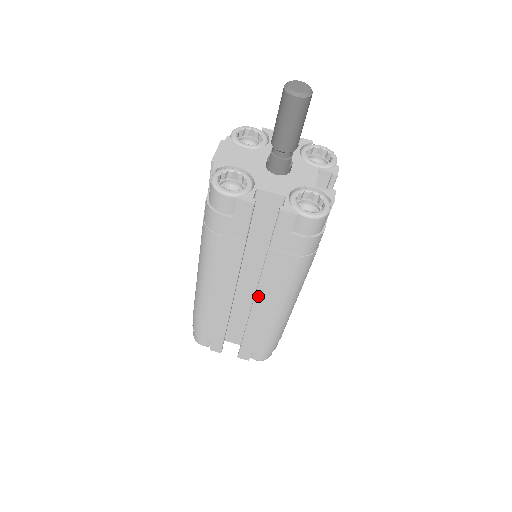
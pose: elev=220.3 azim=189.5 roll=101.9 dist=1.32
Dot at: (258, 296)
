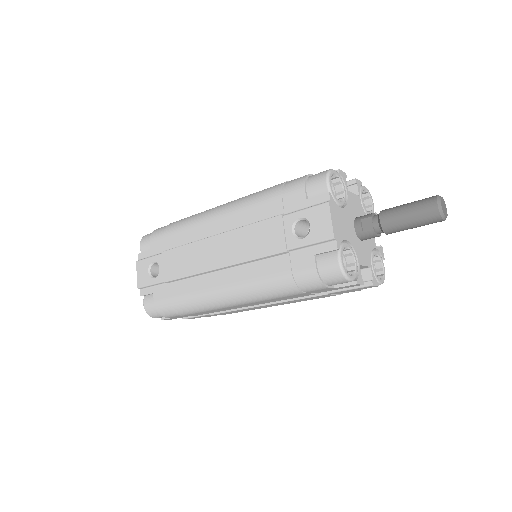
Dot at: occluded
